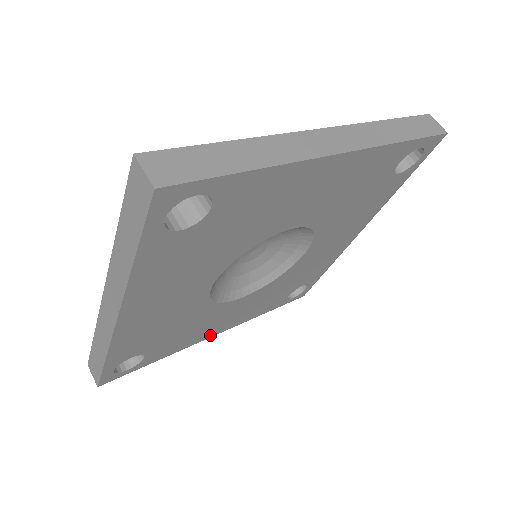
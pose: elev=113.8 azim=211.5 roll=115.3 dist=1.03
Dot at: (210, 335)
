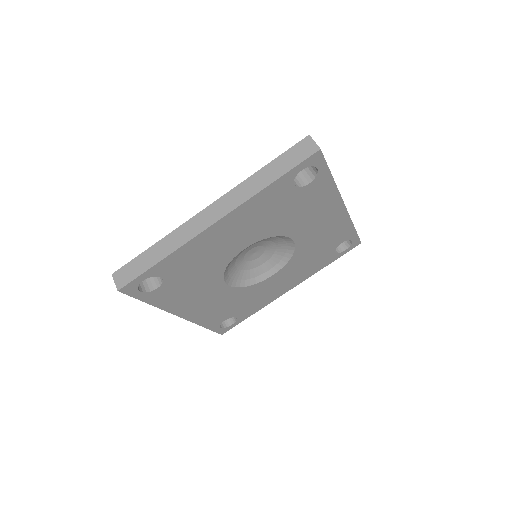
Dot at: (179, 312)
